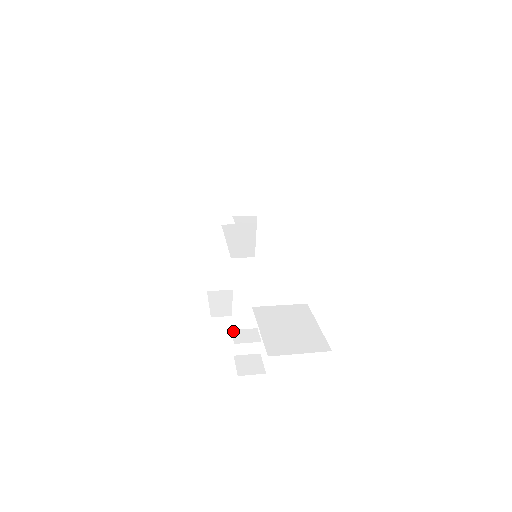
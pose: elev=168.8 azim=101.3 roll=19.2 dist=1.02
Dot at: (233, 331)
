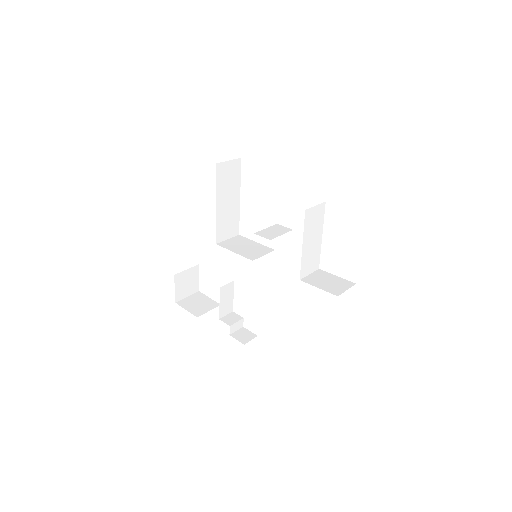
Dot at: (221, 319)
